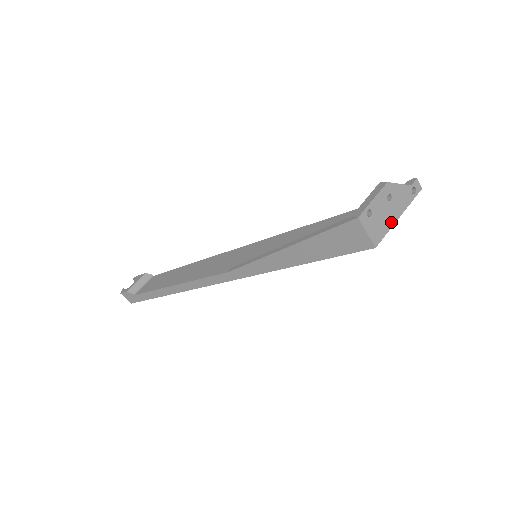
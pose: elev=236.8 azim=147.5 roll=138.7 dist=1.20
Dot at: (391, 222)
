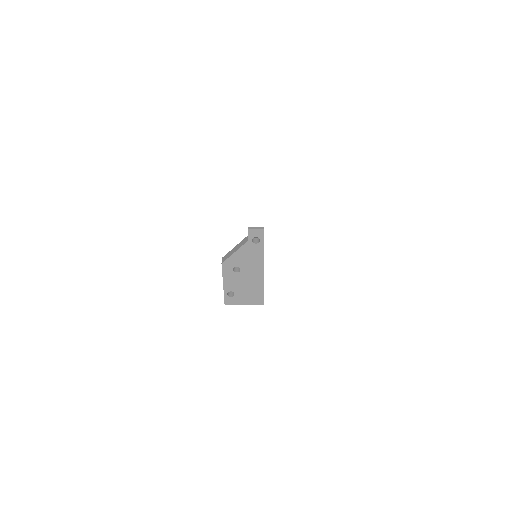
Dot at: (259, 279)
